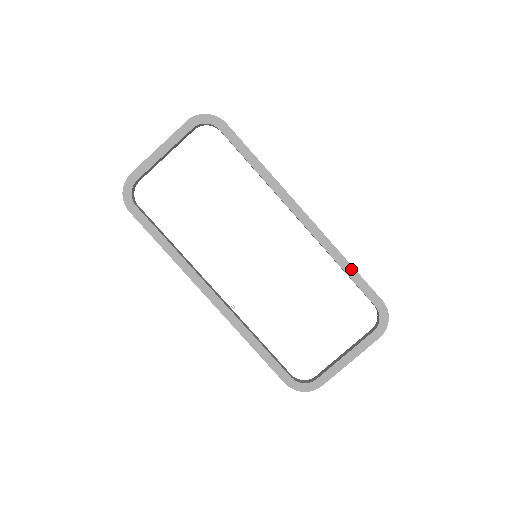
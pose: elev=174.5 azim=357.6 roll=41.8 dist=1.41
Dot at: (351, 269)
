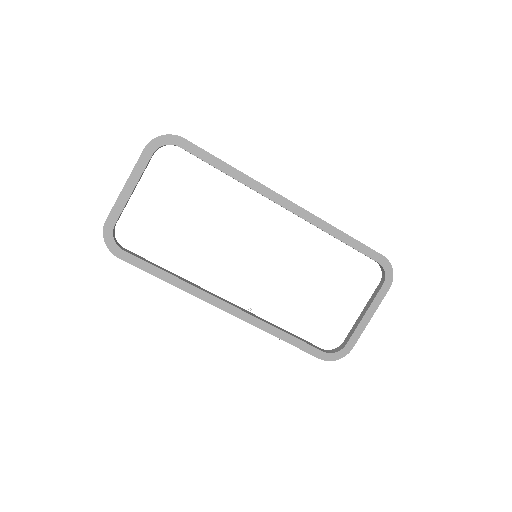
Dot at: (347, 237)
